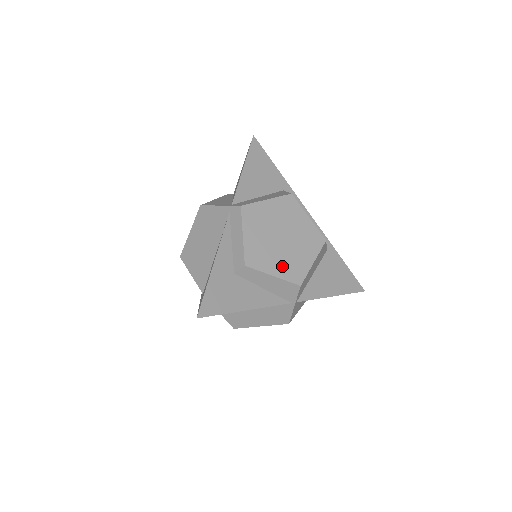
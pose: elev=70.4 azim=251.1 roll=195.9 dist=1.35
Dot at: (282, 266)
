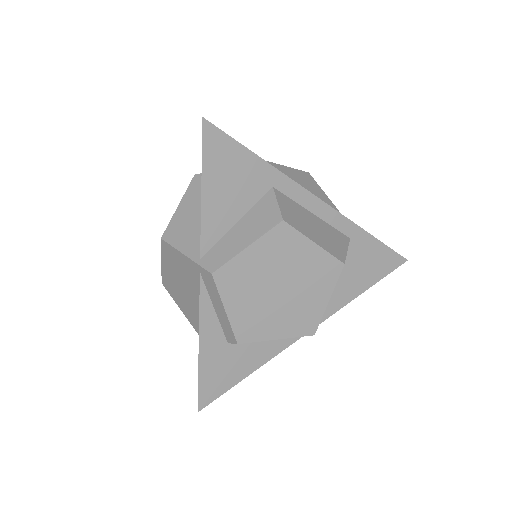
Dot at: (286, 324)
